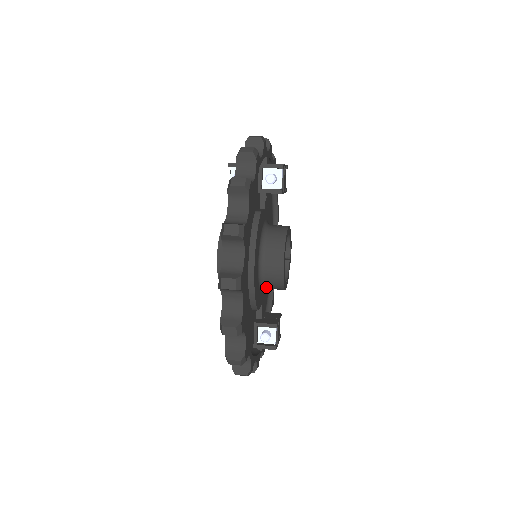
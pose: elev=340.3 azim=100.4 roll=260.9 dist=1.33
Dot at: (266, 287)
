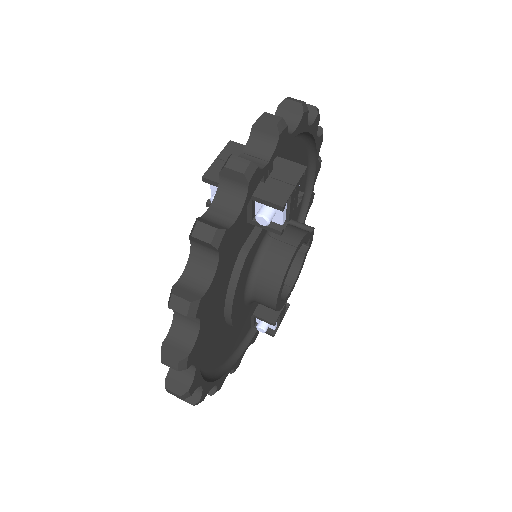
Dot at: occluded
